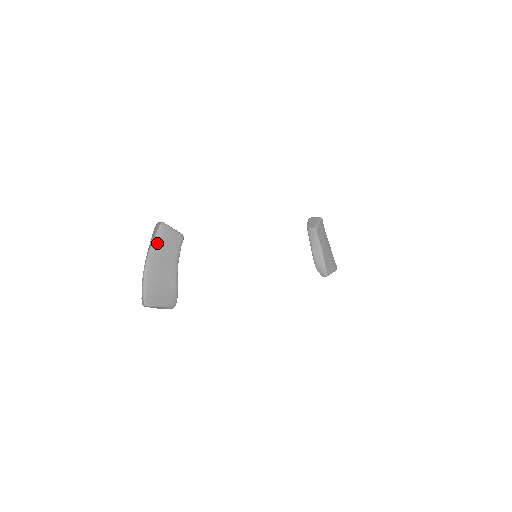
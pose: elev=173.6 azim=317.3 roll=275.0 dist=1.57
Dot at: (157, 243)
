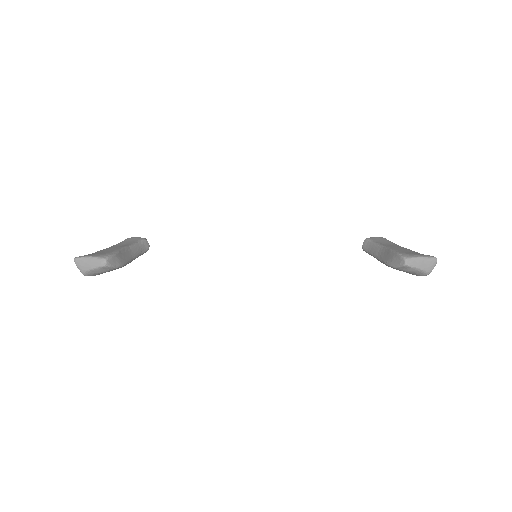
Dot at: (117, 244)
